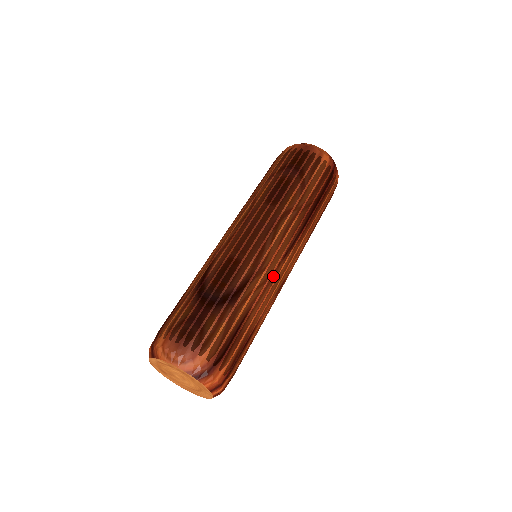
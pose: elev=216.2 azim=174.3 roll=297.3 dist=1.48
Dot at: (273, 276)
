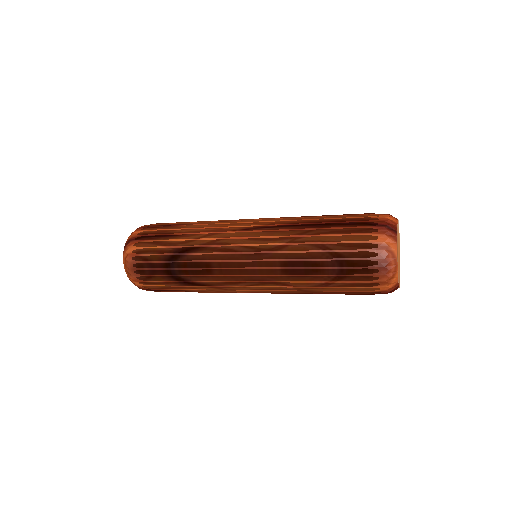
Dot at: (231, 292)
